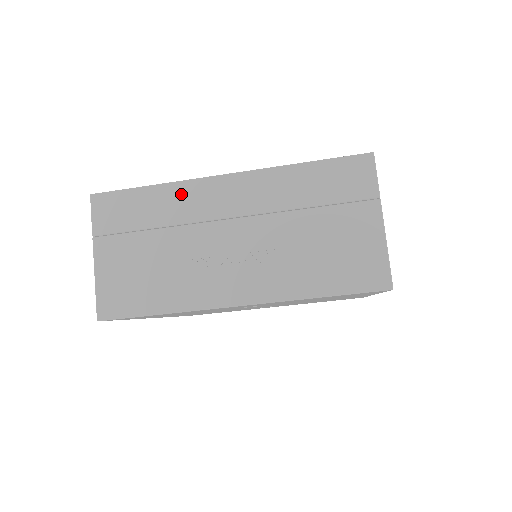
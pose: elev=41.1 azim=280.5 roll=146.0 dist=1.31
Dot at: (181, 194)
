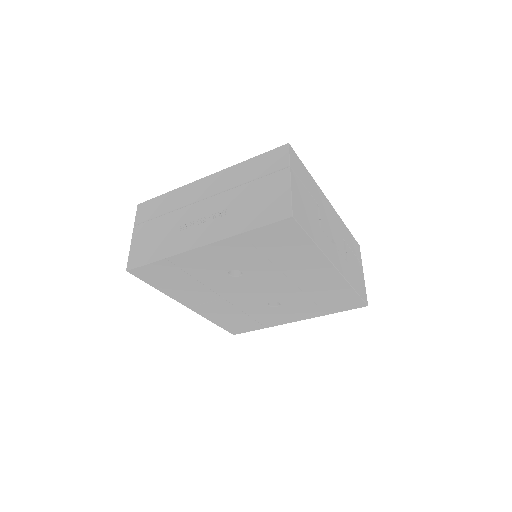
Dot at: (182, 192)
